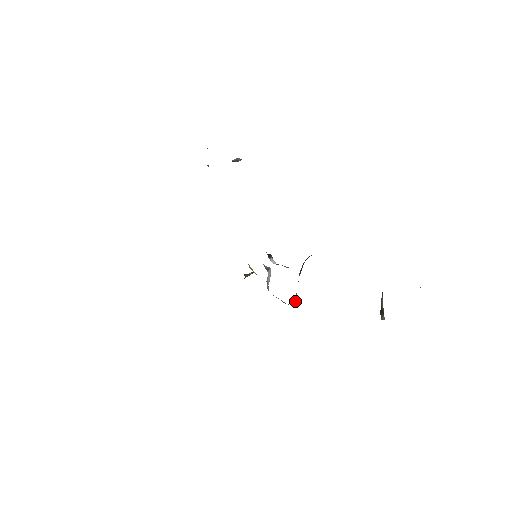
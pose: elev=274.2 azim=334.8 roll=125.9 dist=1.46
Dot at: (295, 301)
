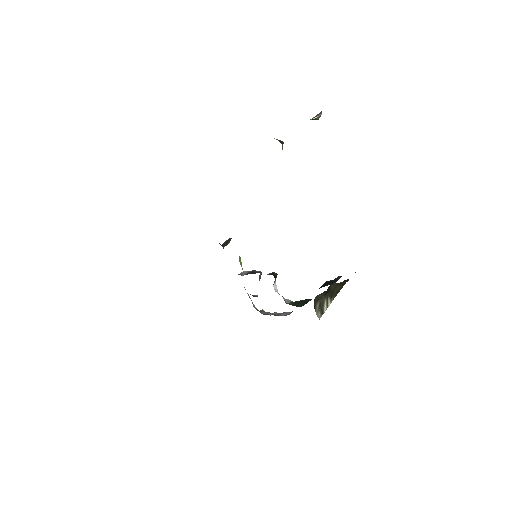
Dot at: occluded
